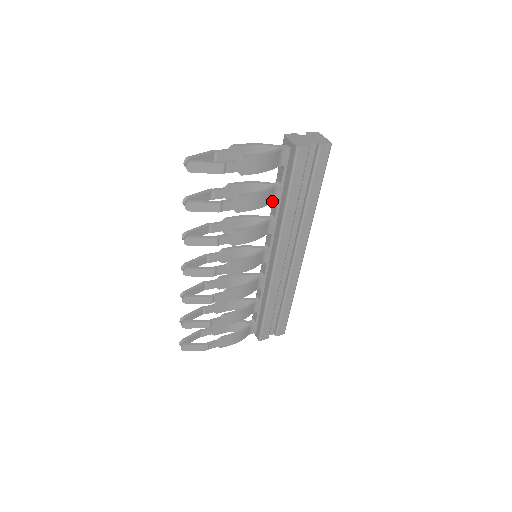
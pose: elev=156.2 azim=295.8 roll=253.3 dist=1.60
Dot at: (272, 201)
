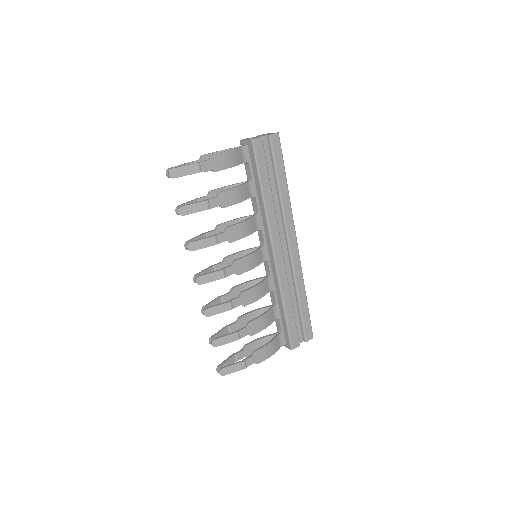
Dot at: (250, 196)
